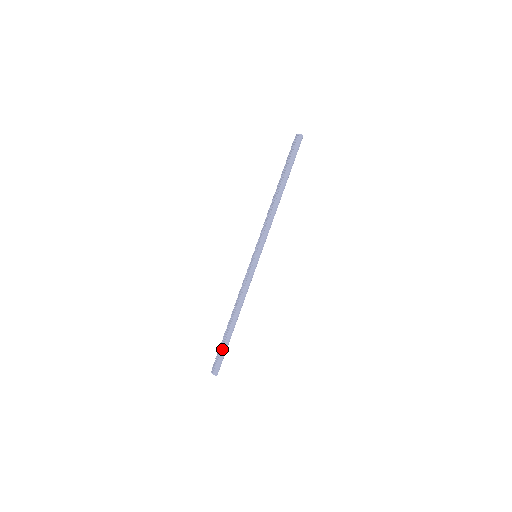
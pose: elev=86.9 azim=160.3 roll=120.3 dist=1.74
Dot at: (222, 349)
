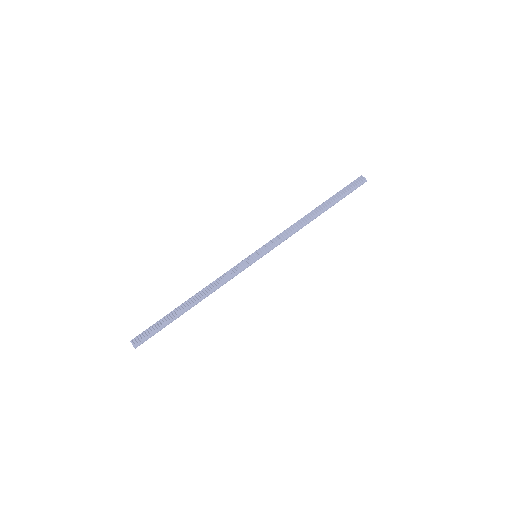
Dot at: (162, 326)
